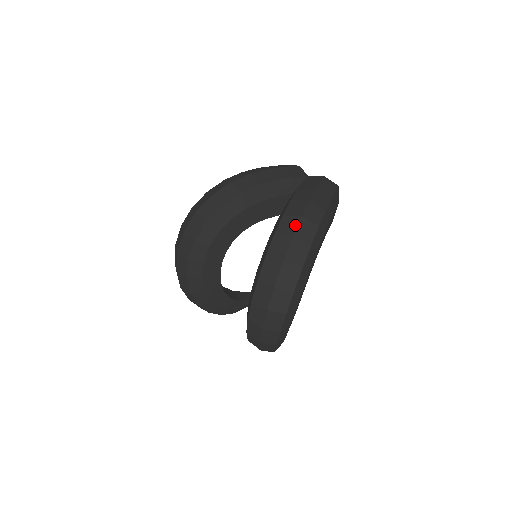
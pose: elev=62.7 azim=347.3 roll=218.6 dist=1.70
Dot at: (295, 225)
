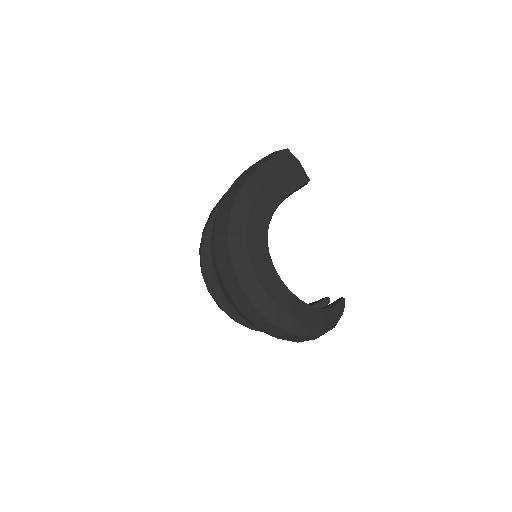
Dot at: (220, 205)
